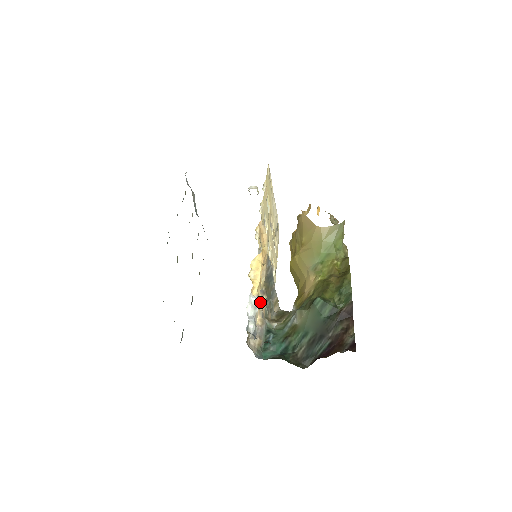
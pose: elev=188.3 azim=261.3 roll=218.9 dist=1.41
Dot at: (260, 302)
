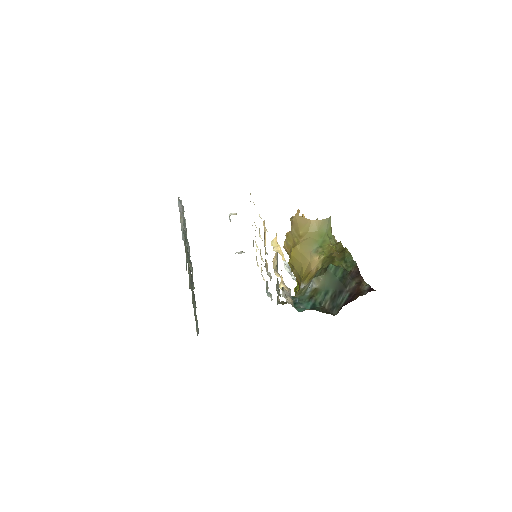
Dot at: (280, 277)
